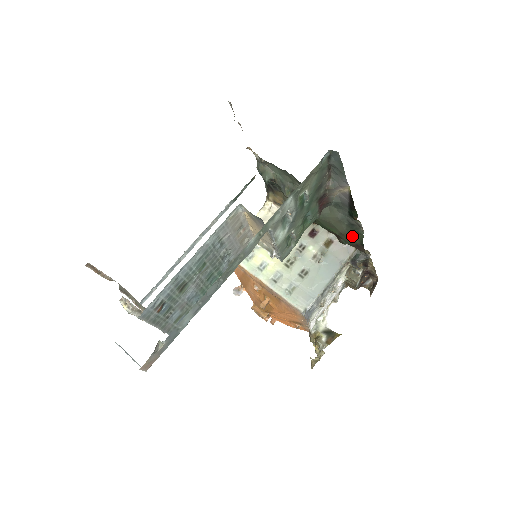
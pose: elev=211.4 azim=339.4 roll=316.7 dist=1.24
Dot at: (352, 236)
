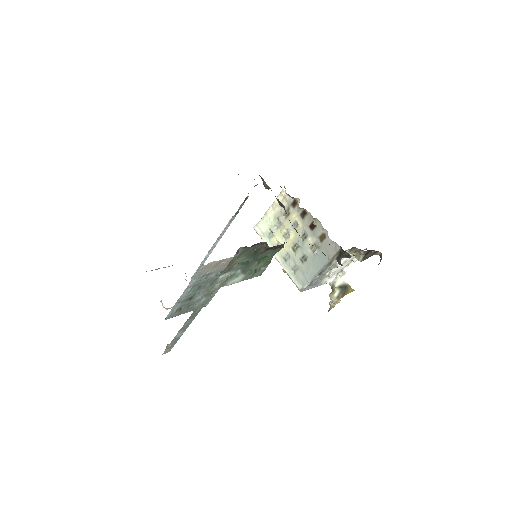
Dot at: occluded
